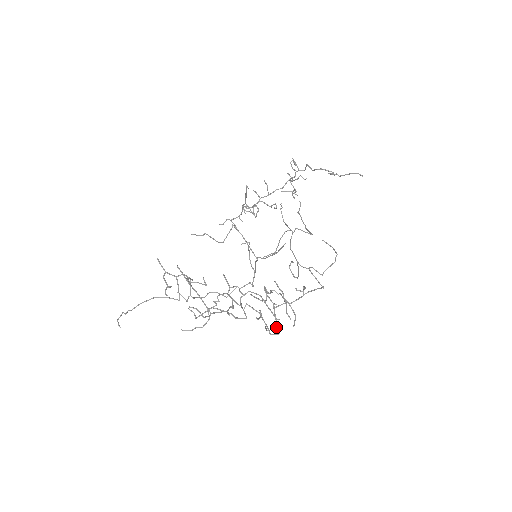
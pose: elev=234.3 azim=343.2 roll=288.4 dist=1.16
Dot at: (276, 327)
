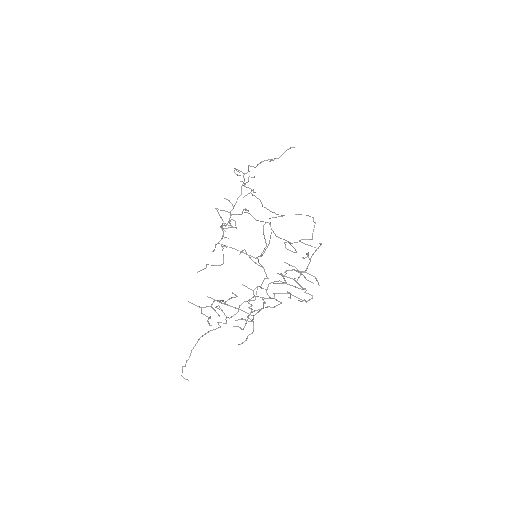
Dot at: occluded
